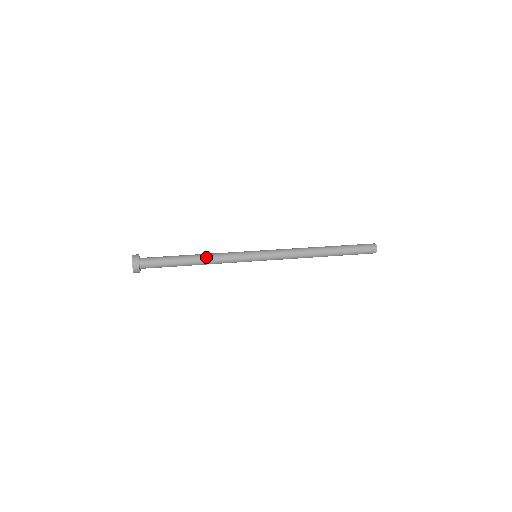
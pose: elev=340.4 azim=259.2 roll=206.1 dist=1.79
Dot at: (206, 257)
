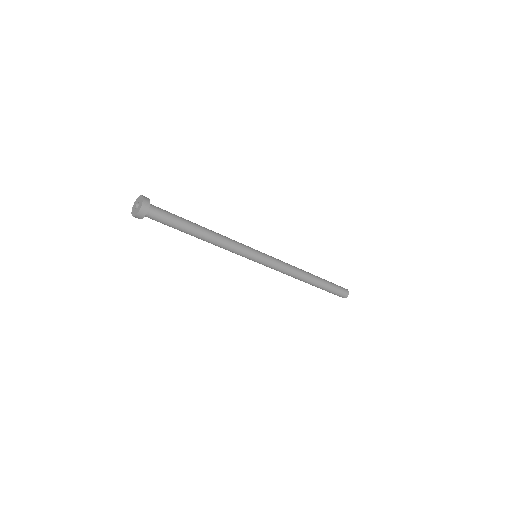
Dot at: (213, 231)
